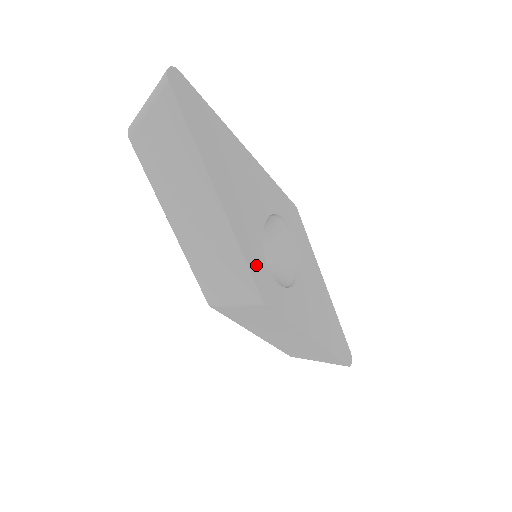
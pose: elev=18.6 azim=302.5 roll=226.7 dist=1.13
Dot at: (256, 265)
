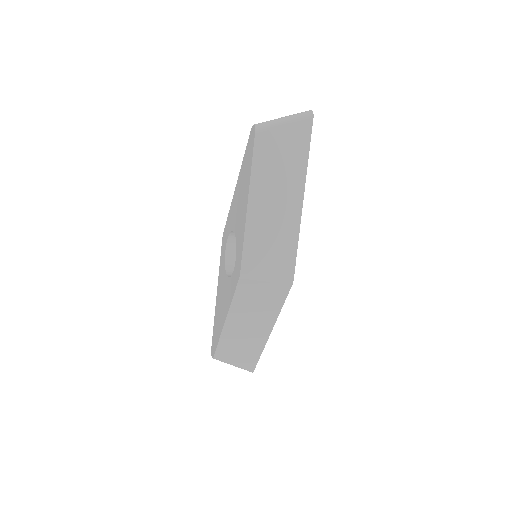
Dot at: occluded
